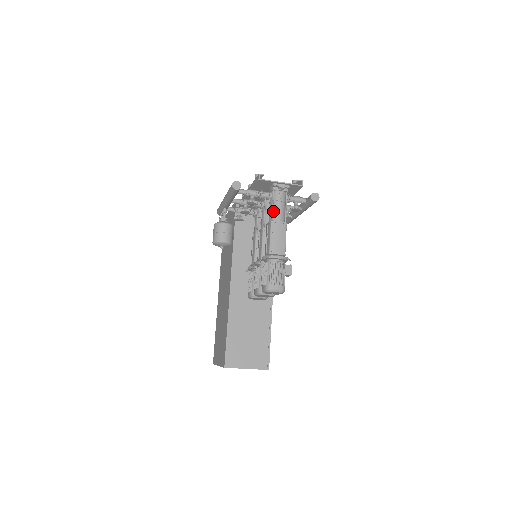
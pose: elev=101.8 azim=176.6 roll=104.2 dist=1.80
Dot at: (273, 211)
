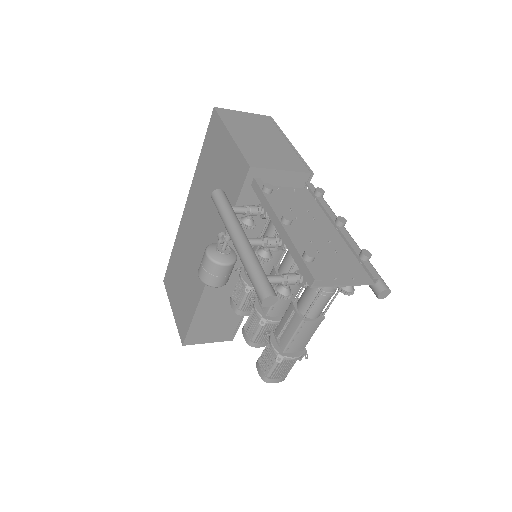
Dot at: (311, 305)
